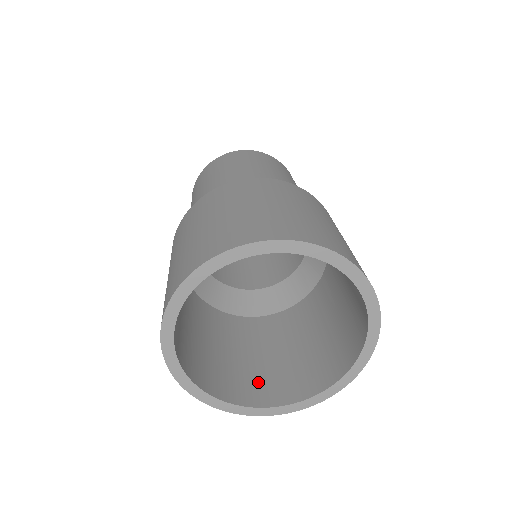
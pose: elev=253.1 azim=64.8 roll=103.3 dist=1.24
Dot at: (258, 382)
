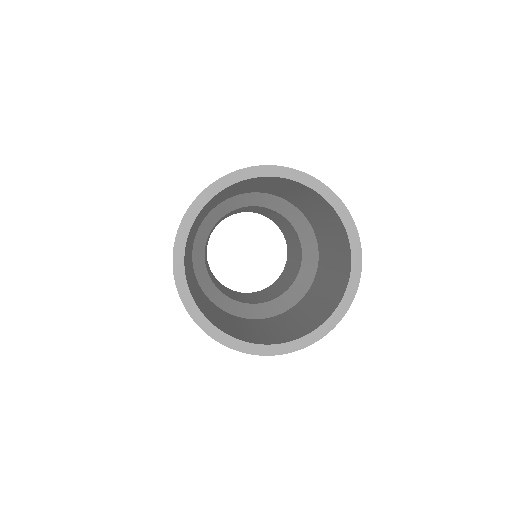
Dot at: (242, 334)
